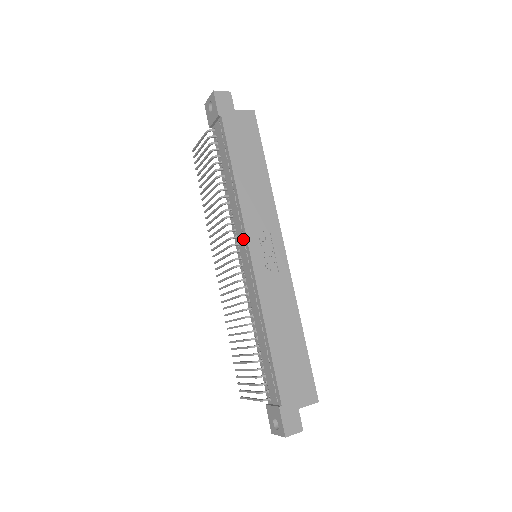
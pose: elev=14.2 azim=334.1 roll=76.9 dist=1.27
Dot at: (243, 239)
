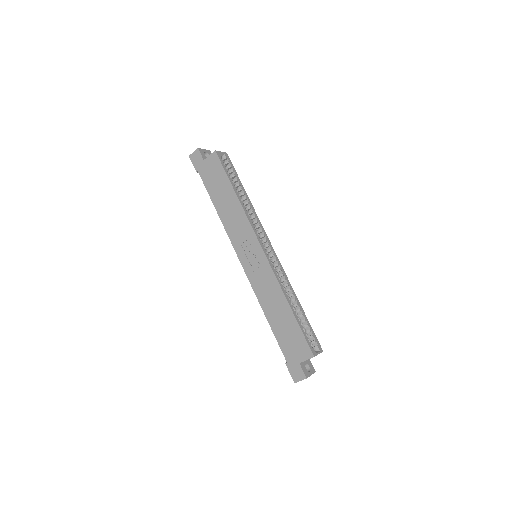
Dot at: occluded
